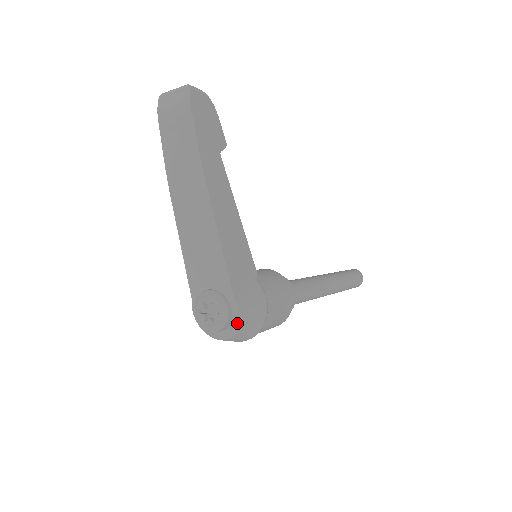
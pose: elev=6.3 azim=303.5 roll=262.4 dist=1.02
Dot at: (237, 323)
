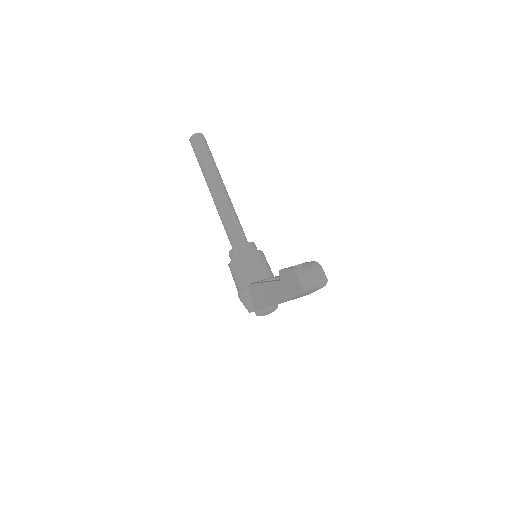
Dot at: occluded
